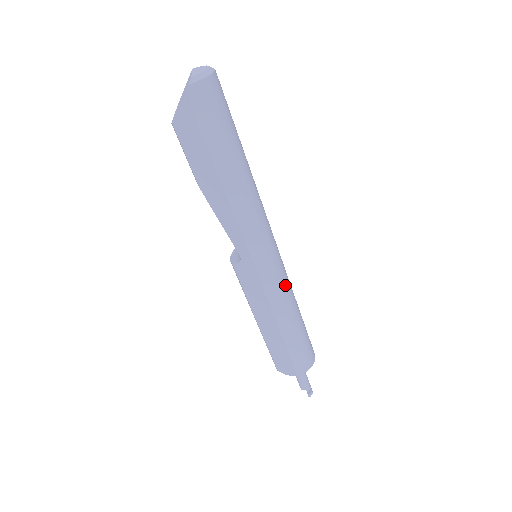
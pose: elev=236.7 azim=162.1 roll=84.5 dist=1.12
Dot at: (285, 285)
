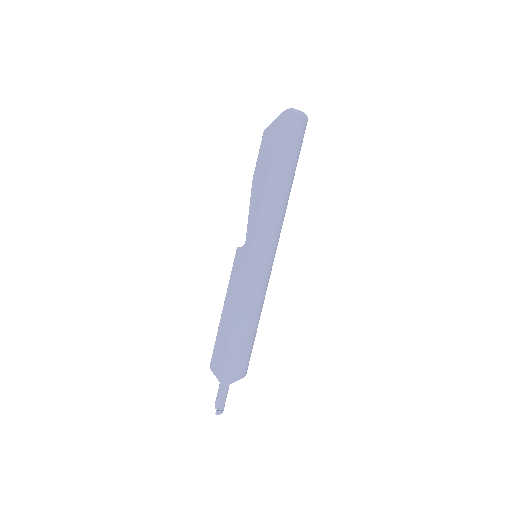
Dot at: (260, 288)
